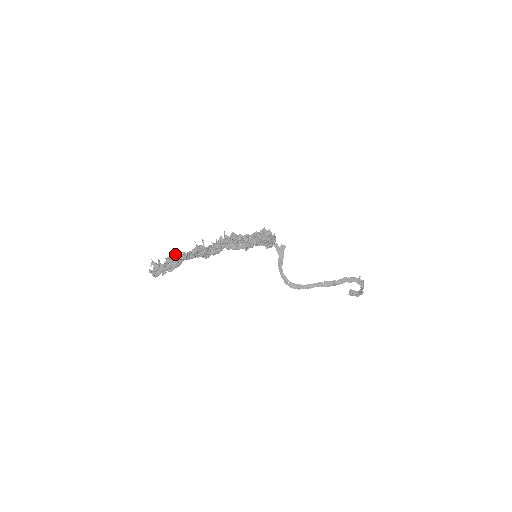
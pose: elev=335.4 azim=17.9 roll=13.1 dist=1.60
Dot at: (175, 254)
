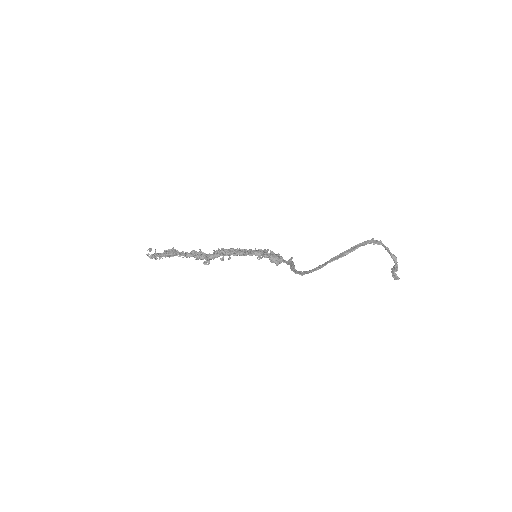
Dot at: (171, 250)
